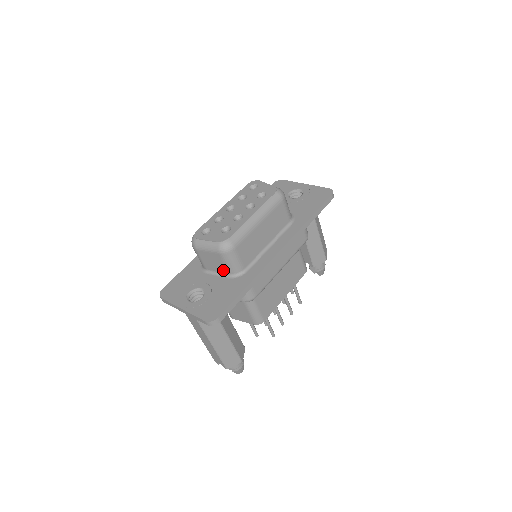
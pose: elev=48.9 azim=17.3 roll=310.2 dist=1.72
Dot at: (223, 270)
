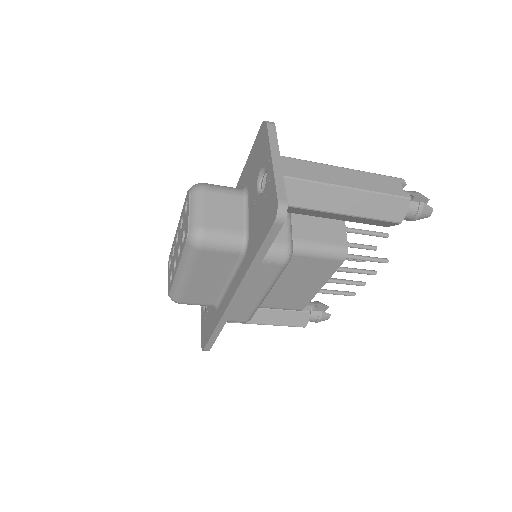
Dot at: occluded
